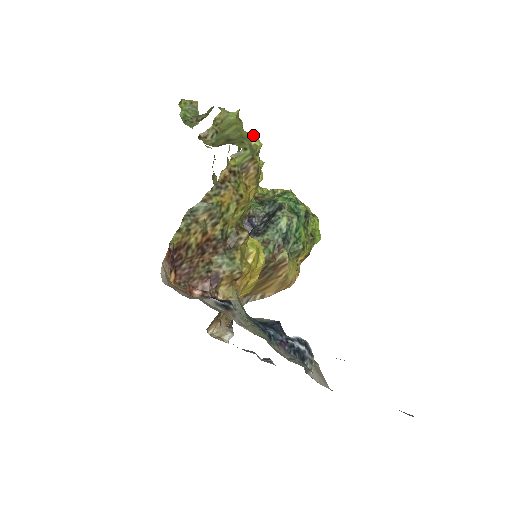
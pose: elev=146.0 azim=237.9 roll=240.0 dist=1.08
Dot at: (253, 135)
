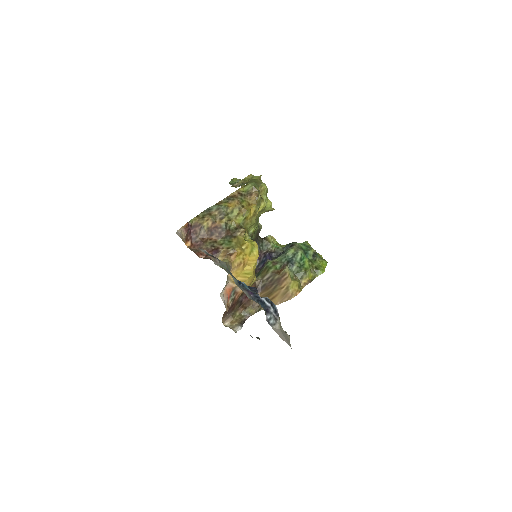
Dot at: (263, 183)
